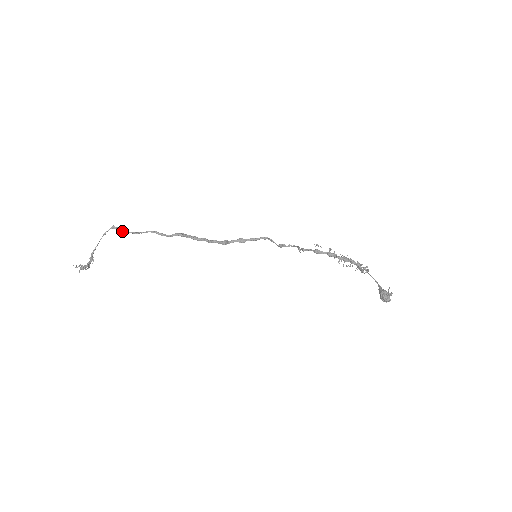
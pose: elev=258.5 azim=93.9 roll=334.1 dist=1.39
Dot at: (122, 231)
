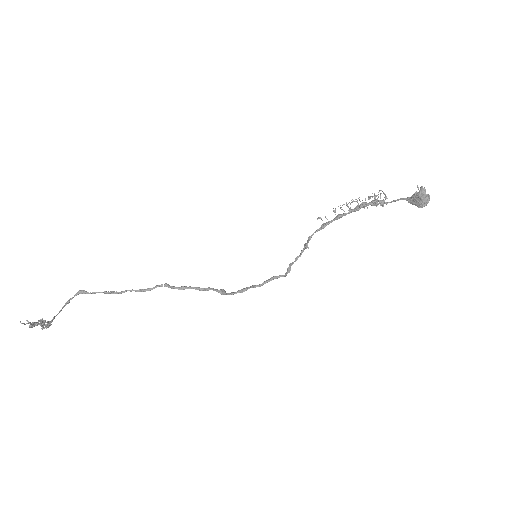
Dot at: (90, 293)
